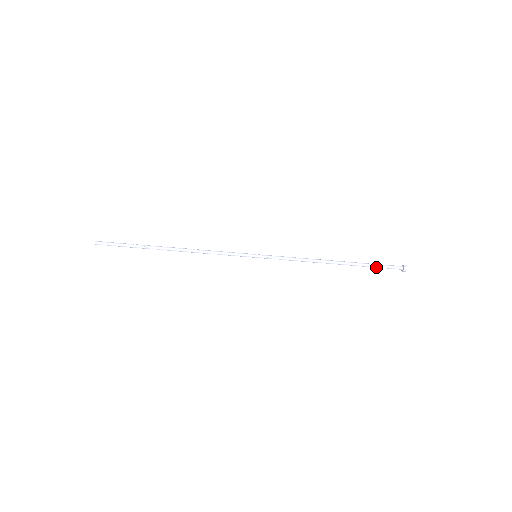
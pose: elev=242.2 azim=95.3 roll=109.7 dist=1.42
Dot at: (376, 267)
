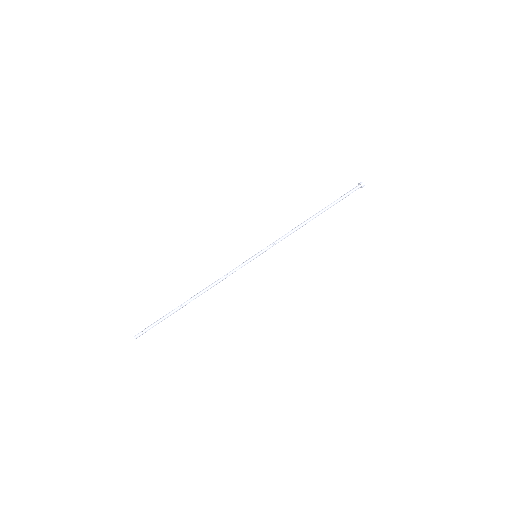
Dot at: (342, 198)
